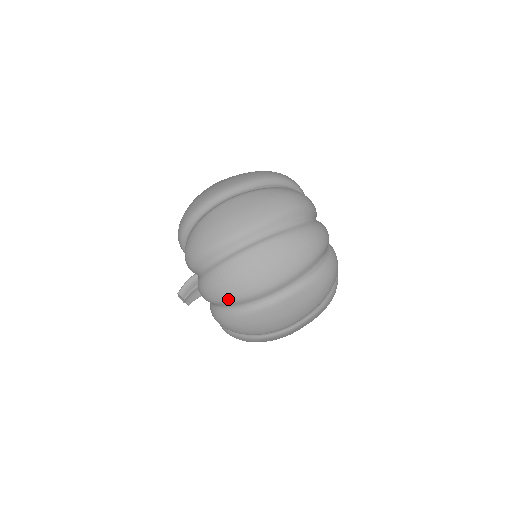
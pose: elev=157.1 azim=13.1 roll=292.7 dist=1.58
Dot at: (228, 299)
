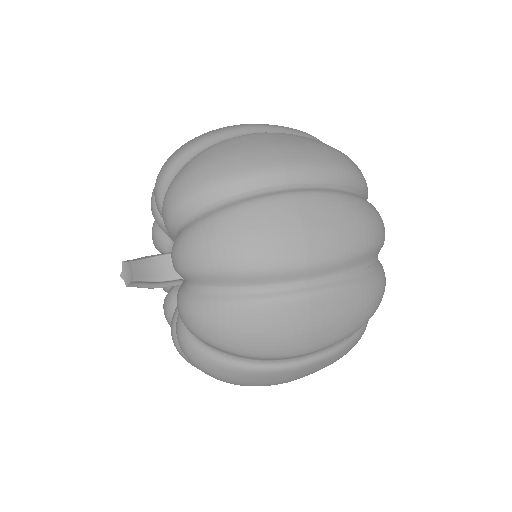
Dot at: (210, 182)
